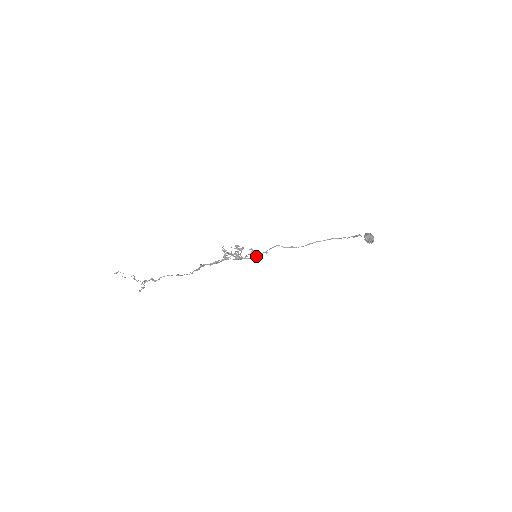
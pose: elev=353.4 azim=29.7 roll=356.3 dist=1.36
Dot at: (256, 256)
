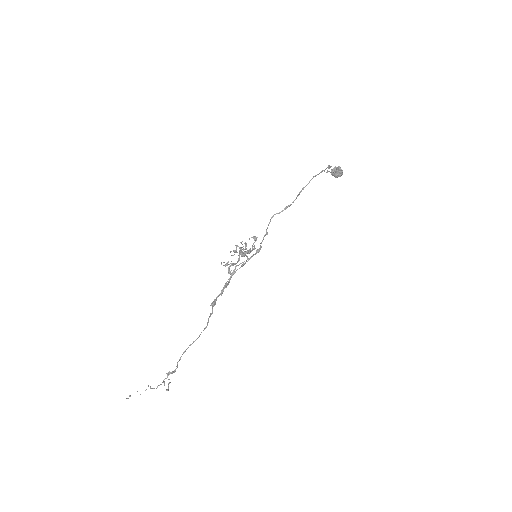
Dot at: (260, 245)
